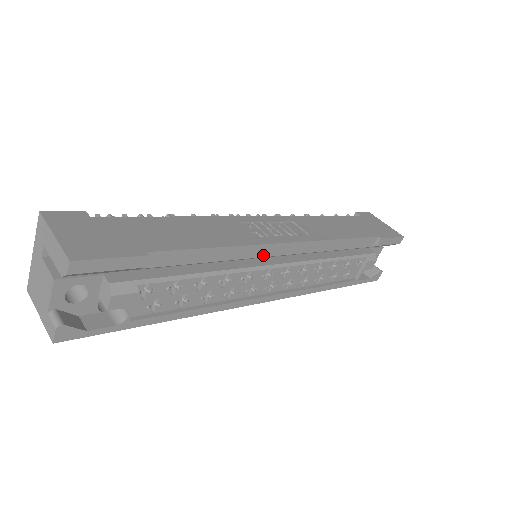
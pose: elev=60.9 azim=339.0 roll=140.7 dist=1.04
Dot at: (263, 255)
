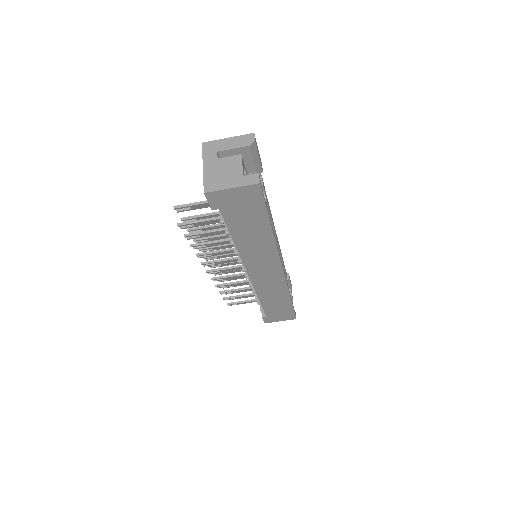
Dot at: (273, 226)
